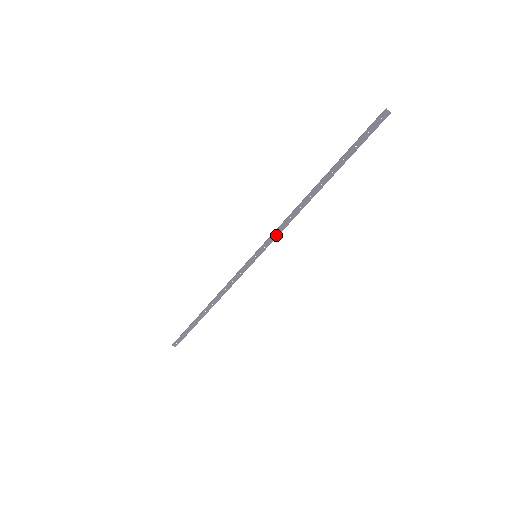
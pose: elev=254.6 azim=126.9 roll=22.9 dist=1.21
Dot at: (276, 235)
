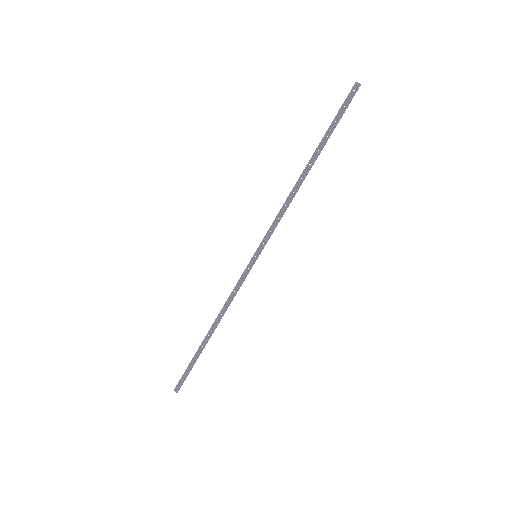
Dot at: (273, 227)
